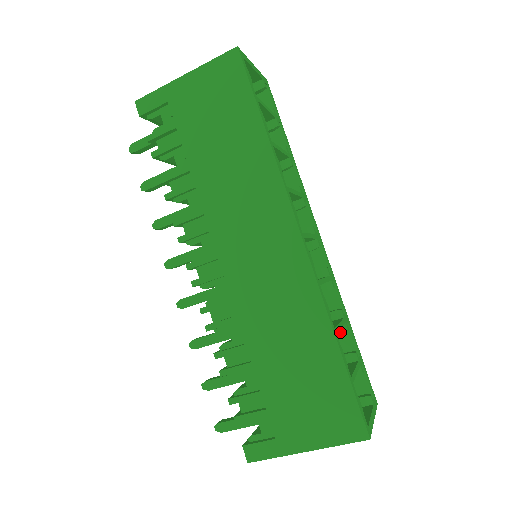
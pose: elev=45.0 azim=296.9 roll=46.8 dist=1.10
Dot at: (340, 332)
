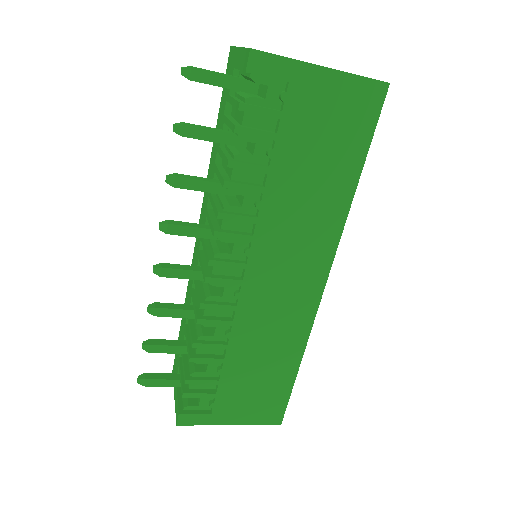
Dot at: occluded
